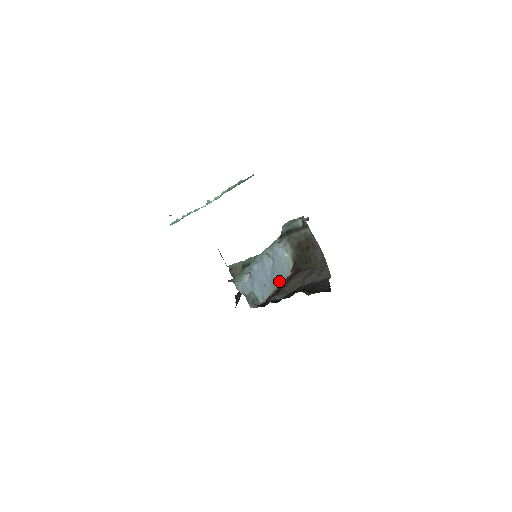
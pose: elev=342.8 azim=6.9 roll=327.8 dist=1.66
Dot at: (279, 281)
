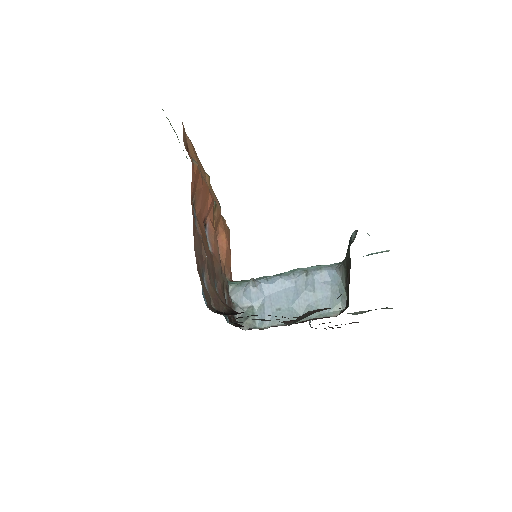
Dot at: (310, 316)
